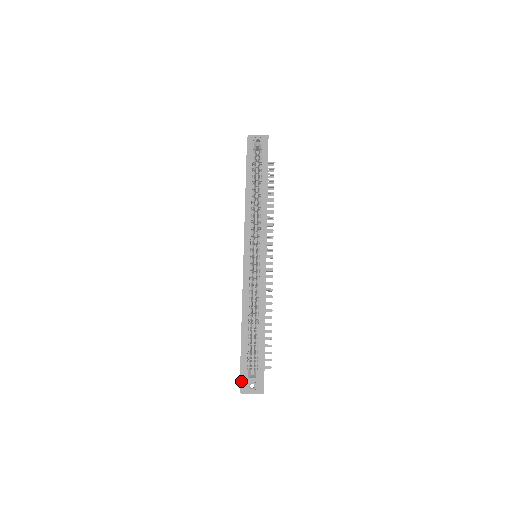
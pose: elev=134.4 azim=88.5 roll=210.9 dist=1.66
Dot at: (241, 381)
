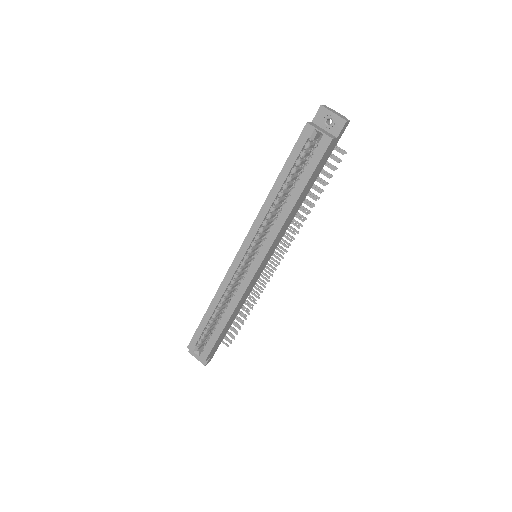
Dot at: occluded
